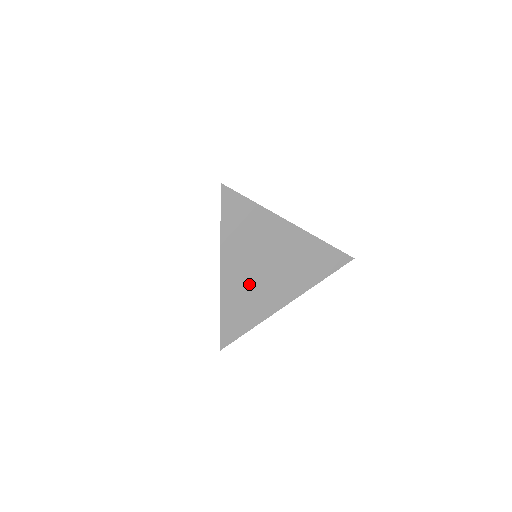
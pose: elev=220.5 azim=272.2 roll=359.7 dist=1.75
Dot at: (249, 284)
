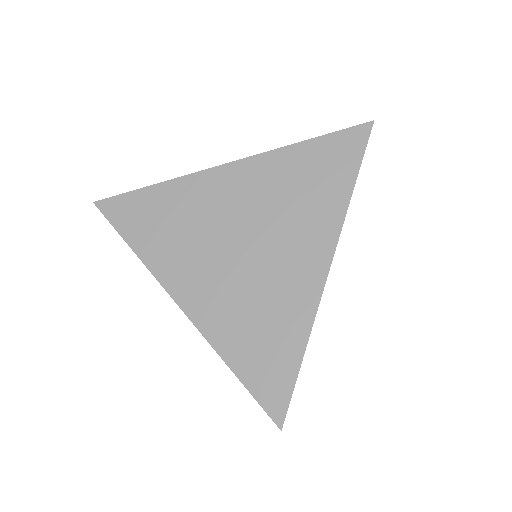
Dot at: (235, 290)
